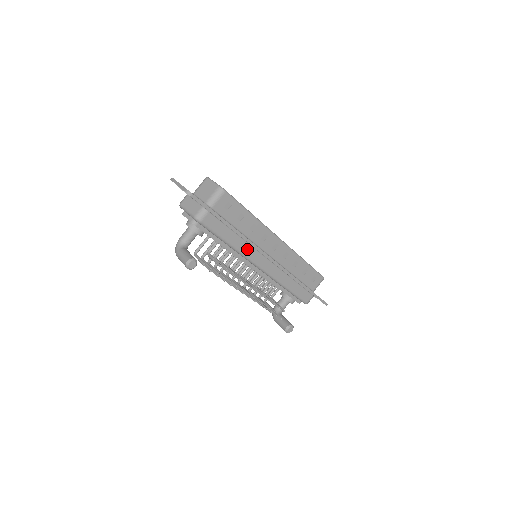
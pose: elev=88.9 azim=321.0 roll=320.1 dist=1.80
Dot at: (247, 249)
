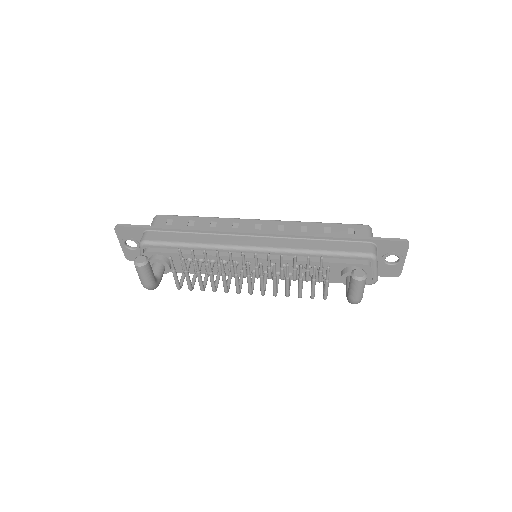
Dot at: (219, 239)
